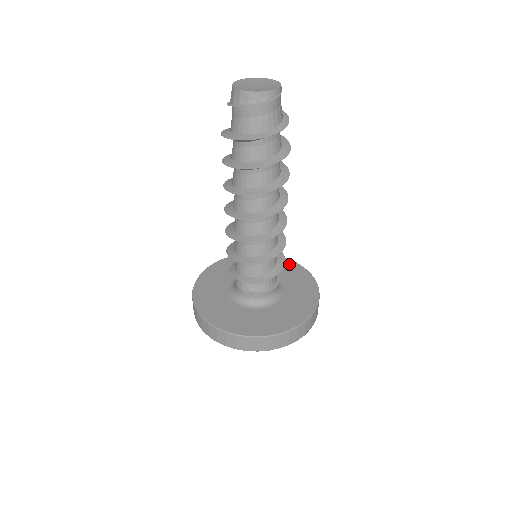
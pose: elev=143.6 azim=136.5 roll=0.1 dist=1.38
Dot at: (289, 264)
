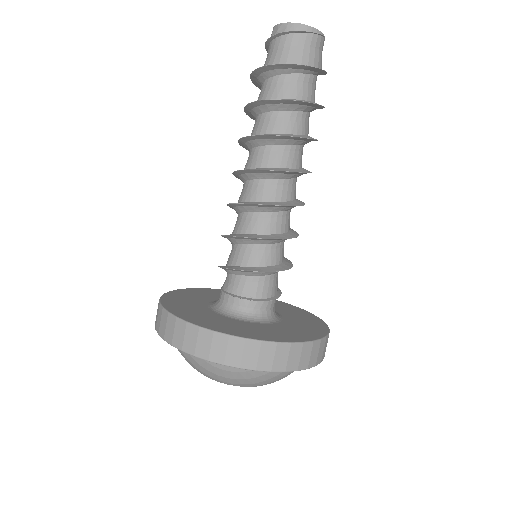
Dot at: (318, 325)
